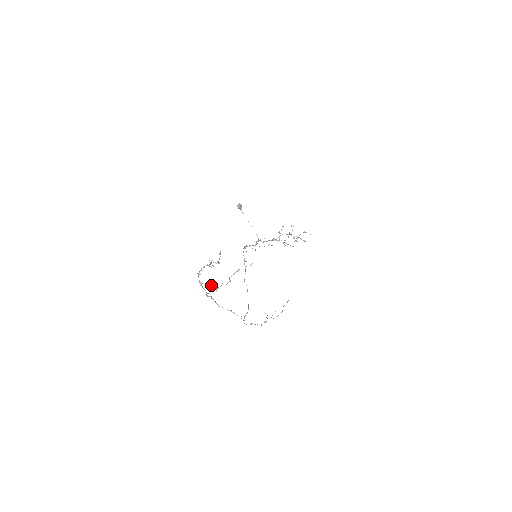
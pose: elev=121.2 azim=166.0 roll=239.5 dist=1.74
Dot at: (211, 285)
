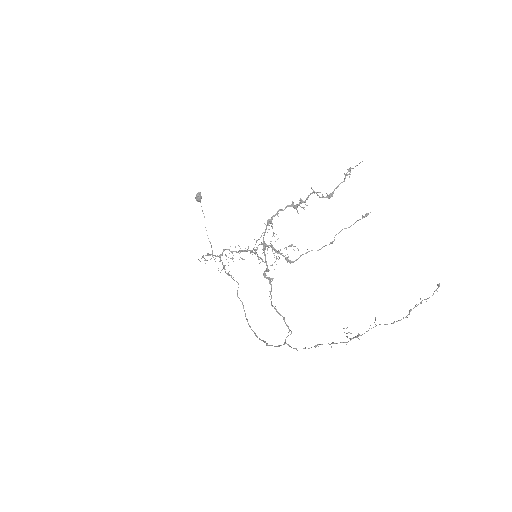
Dot at: (279, 253)
